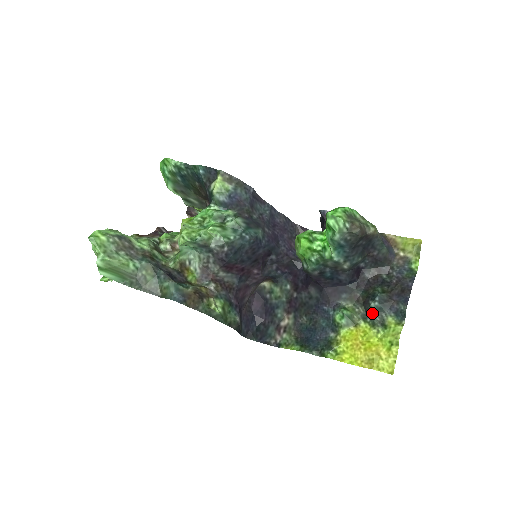
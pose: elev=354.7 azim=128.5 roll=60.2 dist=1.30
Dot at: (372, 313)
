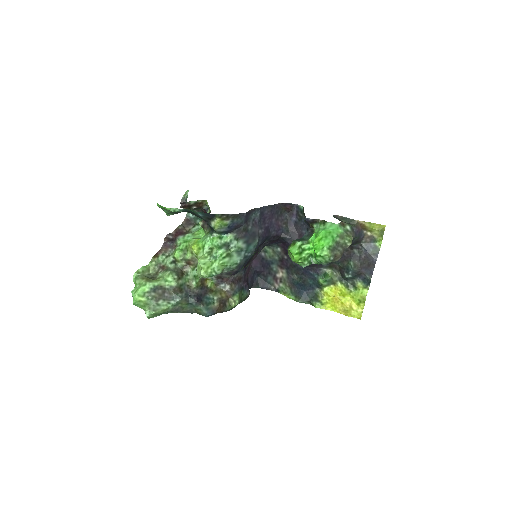
Dot at: (346, 279)
